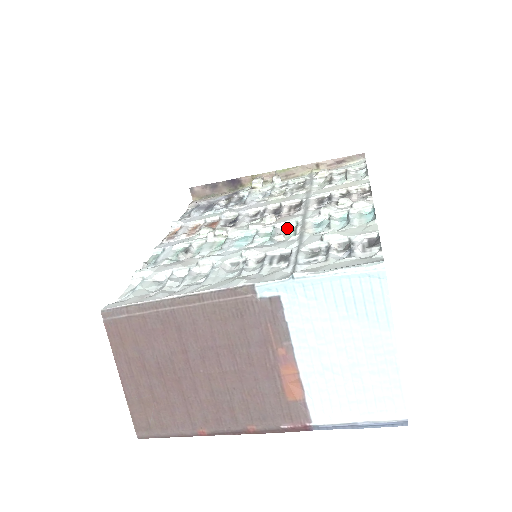
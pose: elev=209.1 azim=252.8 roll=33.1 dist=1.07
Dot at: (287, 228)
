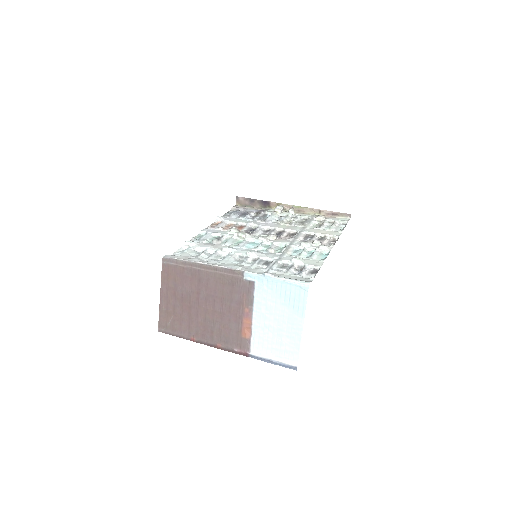
Dot at: (279, 246)
